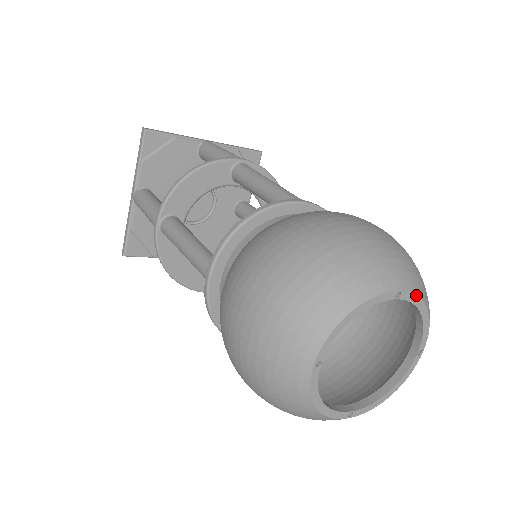
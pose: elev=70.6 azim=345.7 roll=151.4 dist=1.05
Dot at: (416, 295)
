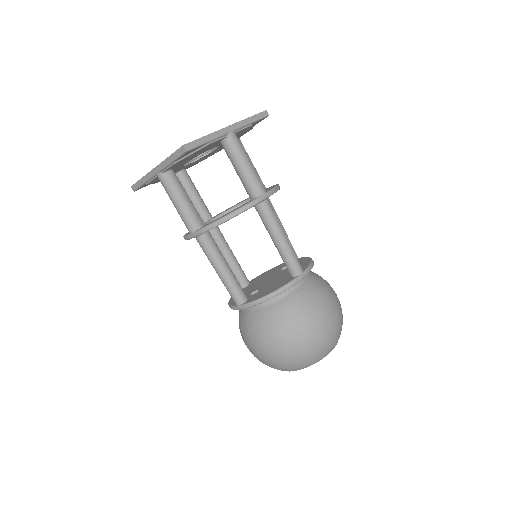
Dot at: occluded
